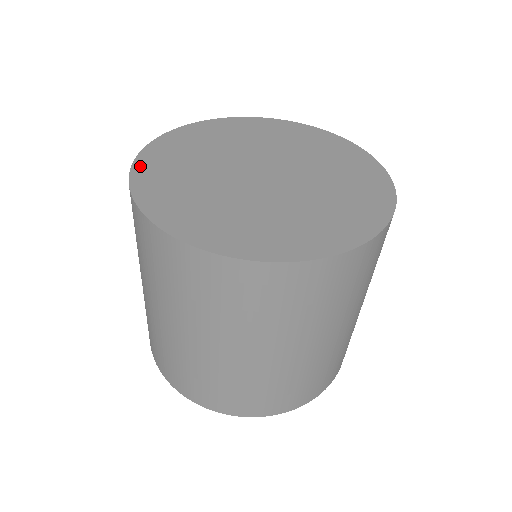
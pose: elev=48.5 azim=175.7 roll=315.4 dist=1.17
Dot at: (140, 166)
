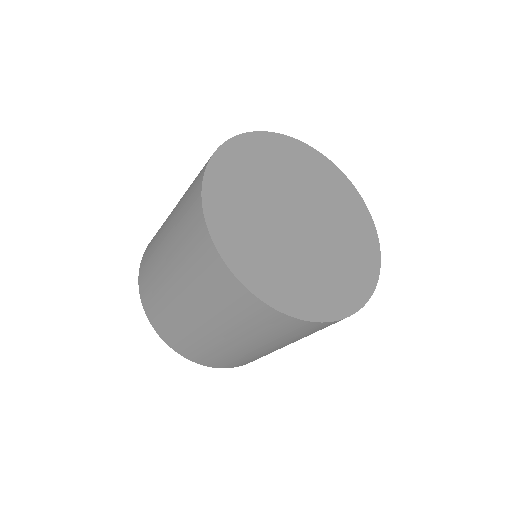
Dot at: (209, 197)
